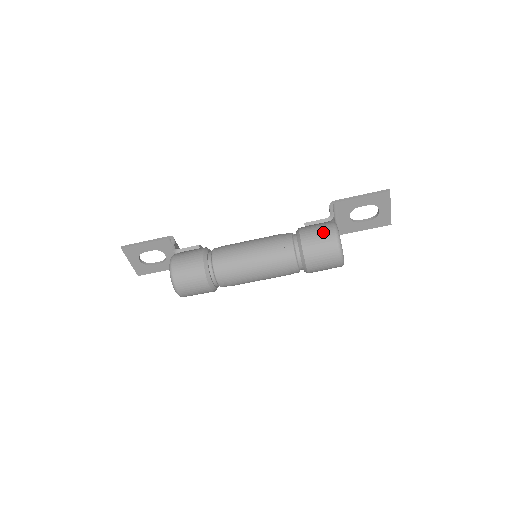
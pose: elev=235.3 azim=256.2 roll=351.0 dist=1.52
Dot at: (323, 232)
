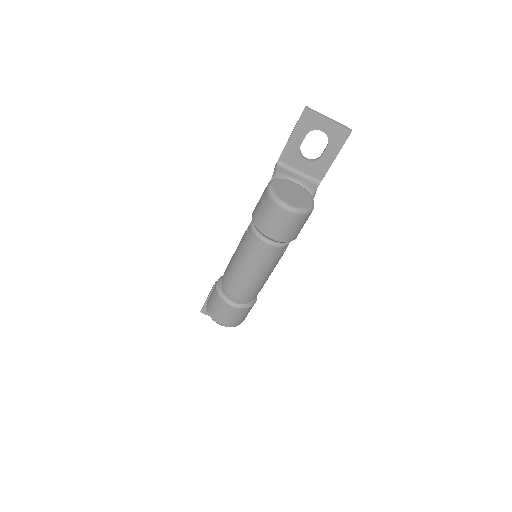
Dot at: (261, 197)
